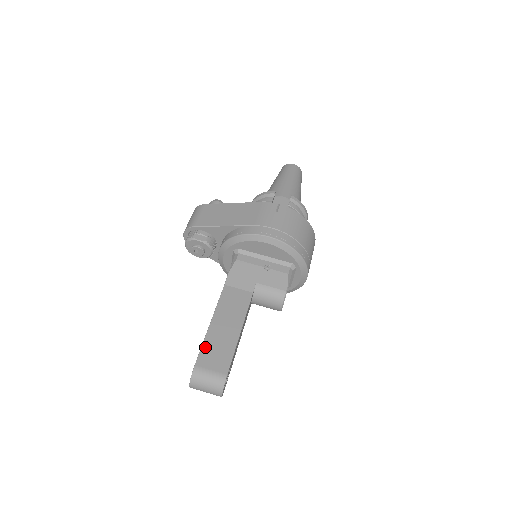
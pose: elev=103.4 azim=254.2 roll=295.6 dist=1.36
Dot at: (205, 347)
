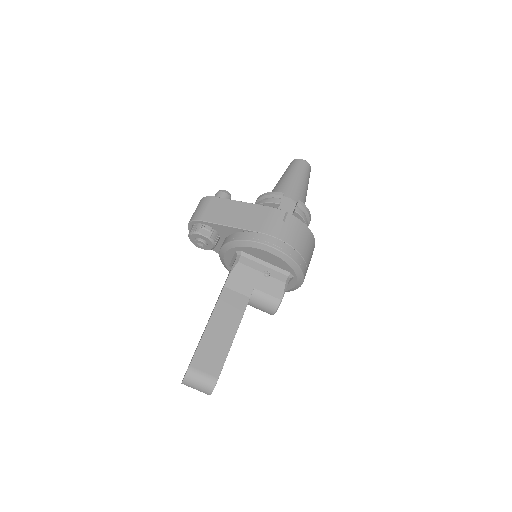
Dot at: (200, 349)
